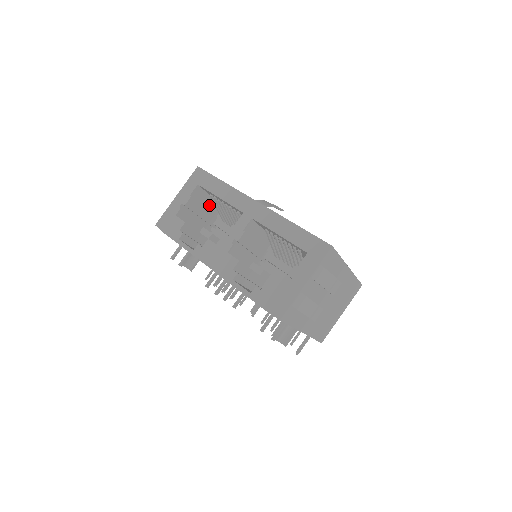
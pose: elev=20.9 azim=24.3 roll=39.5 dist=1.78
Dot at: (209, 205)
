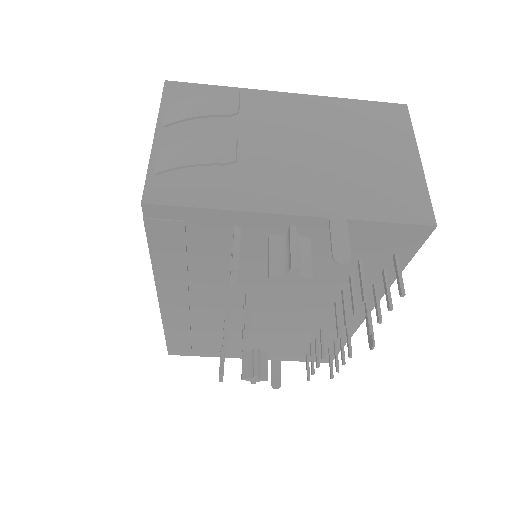
Dot at: occluded
